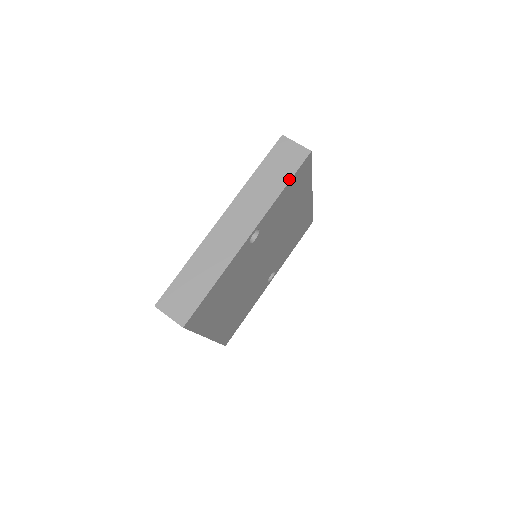
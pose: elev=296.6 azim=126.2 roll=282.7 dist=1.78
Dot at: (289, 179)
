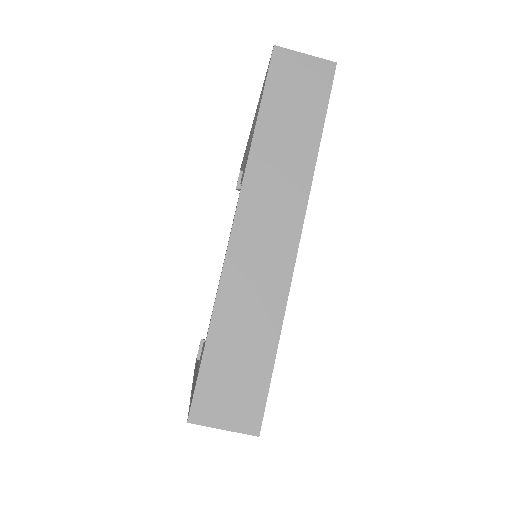
Dot at: occluded
